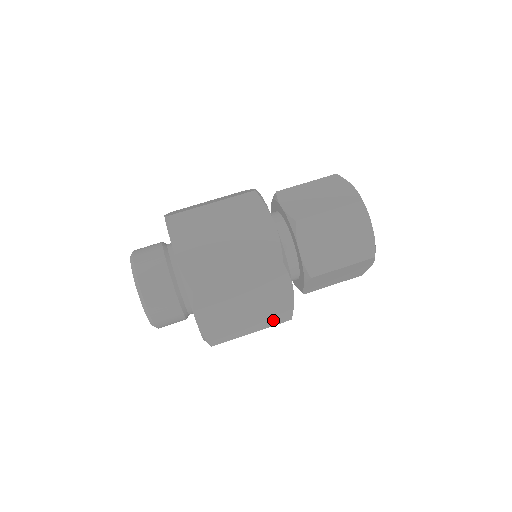
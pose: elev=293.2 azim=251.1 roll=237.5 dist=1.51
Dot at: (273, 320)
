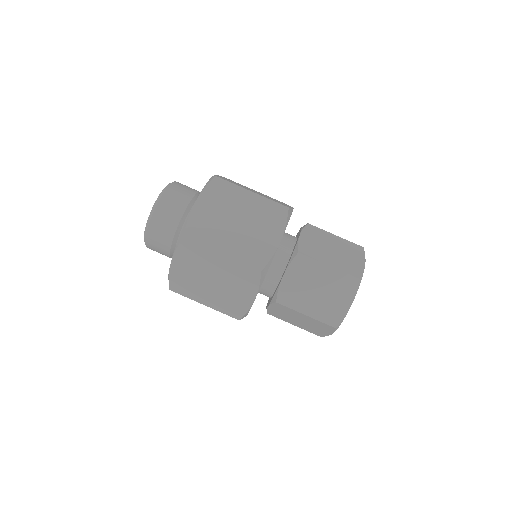
Dot at: occluded
